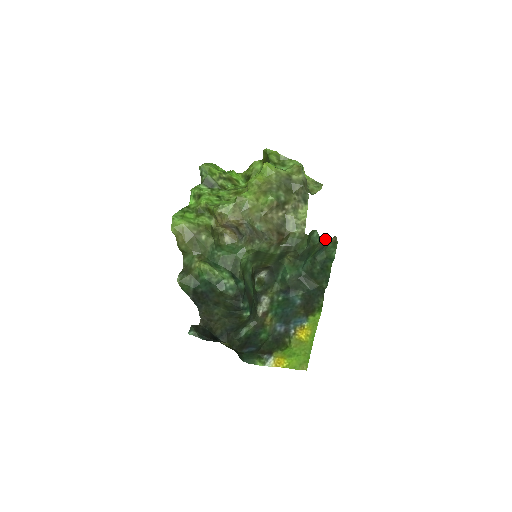
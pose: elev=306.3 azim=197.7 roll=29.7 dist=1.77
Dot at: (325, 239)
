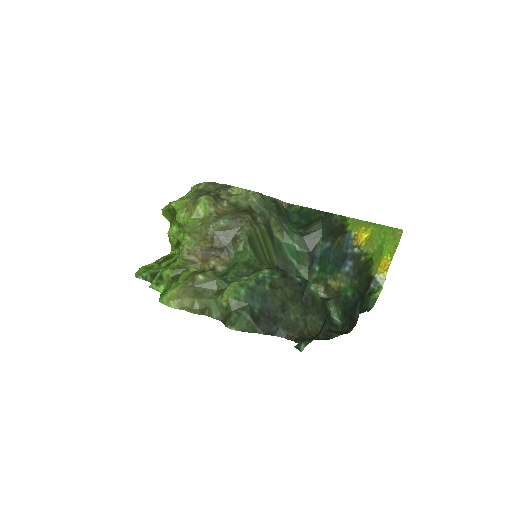
Dot at: (277, 200)
